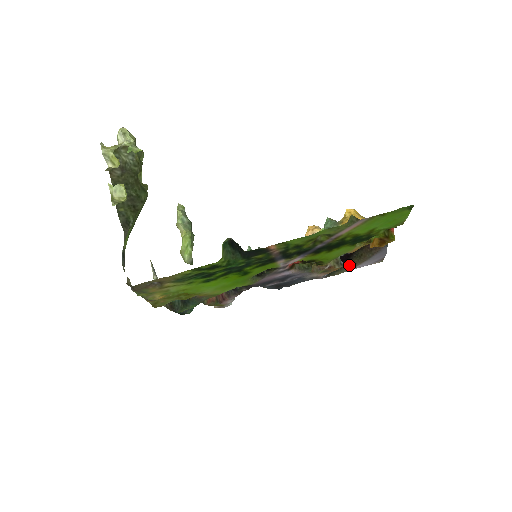
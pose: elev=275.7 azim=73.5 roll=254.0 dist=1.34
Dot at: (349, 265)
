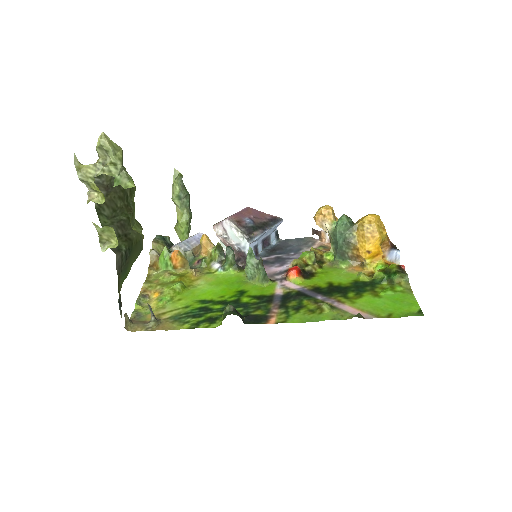
Dot at: occluded
